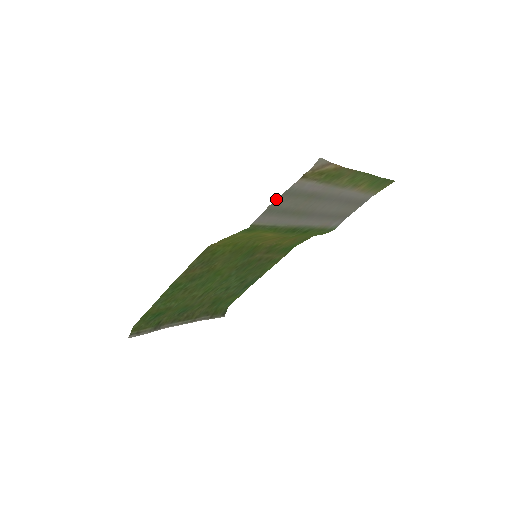
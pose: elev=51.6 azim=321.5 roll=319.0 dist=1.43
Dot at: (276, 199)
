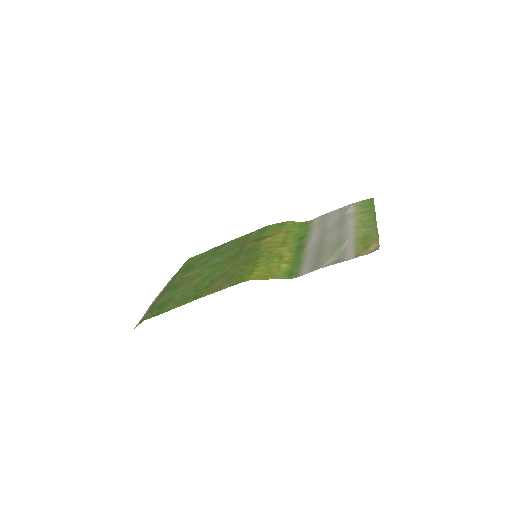
Dot at: occluded
